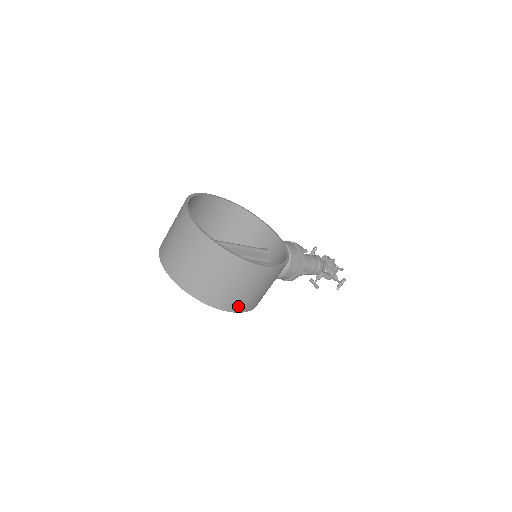
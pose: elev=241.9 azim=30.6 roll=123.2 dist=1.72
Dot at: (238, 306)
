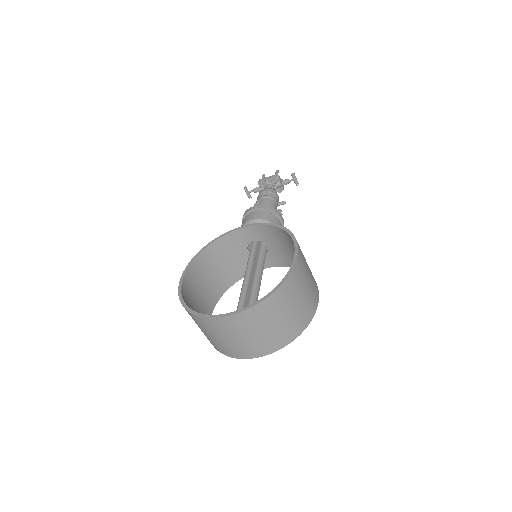
Dot at: (316, 295)
